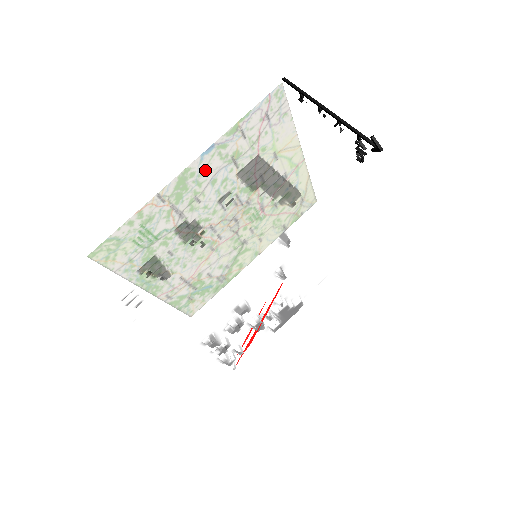
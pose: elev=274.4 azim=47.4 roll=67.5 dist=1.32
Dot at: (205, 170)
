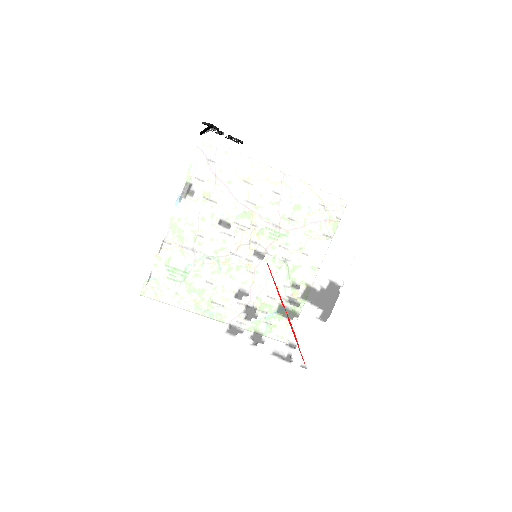
Dot at: occluded
